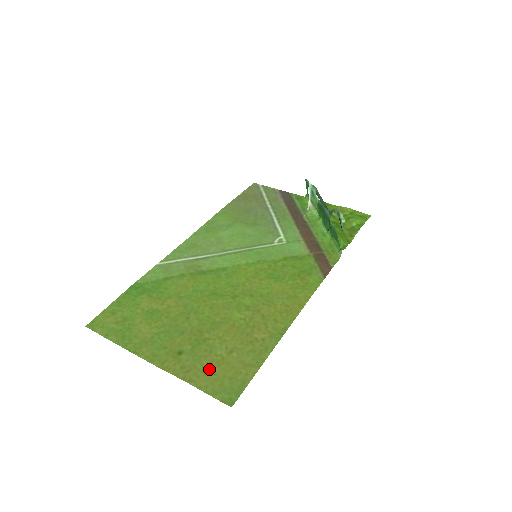
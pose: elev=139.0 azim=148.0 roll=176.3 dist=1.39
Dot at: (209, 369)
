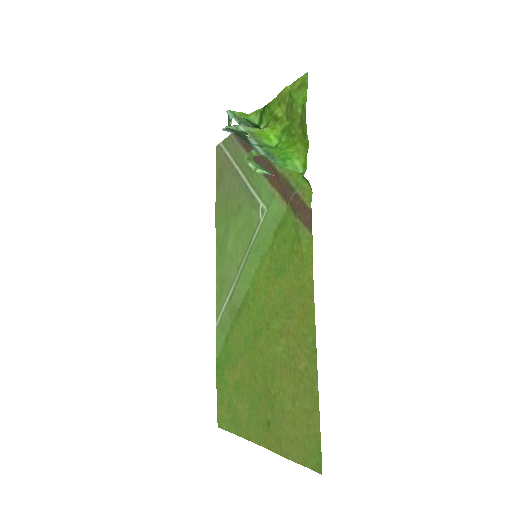
Dot at: (290, 434)
